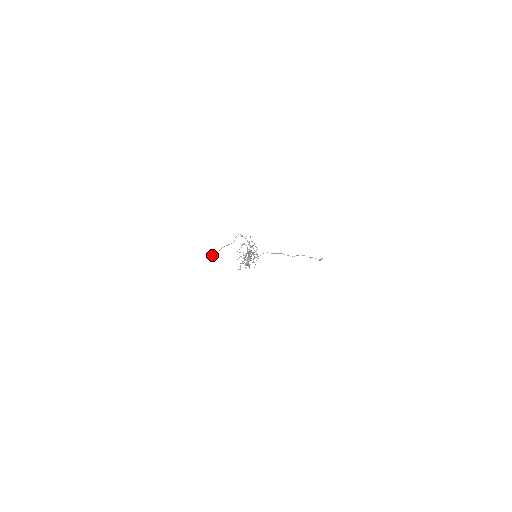
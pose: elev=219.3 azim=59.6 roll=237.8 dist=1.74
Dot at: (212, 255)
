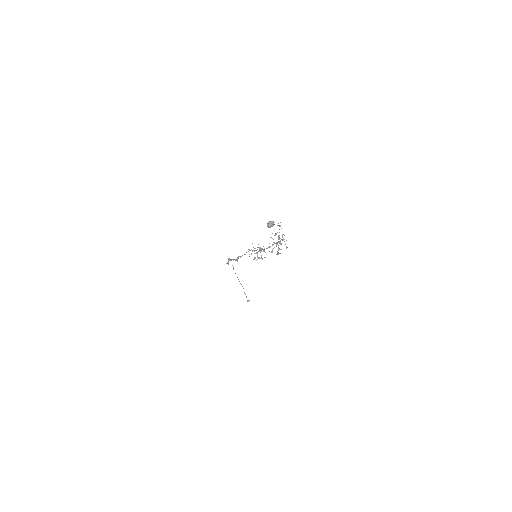
Dot at: (272, 223)
